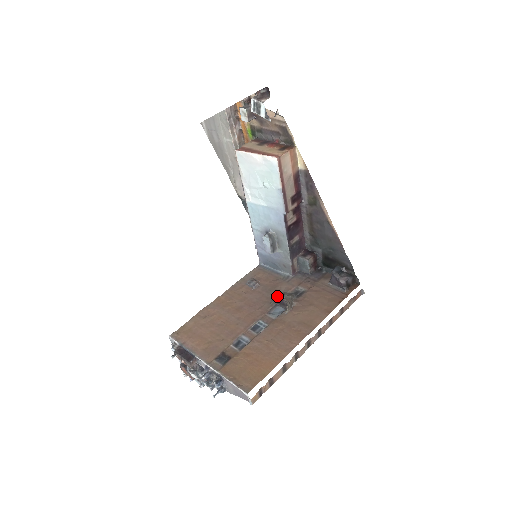
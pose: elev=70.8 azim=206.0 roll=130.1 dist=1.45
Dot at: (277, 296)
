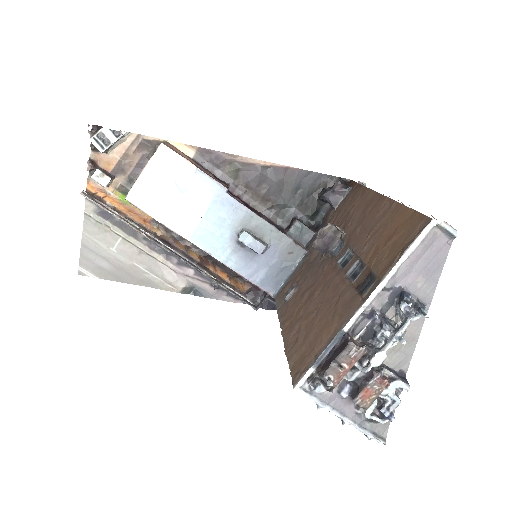
Dot at: (317, 240)
